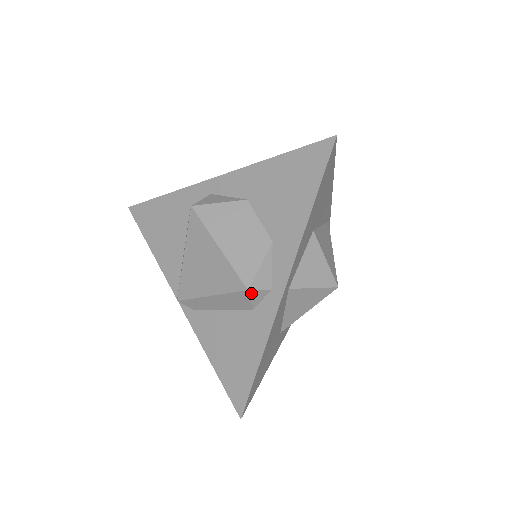
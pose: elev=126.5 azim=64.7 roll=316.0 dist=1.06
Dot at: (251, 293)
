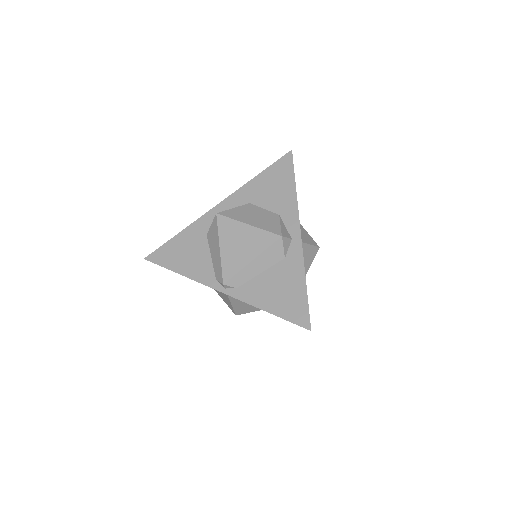
Dot at: (283, 240)
